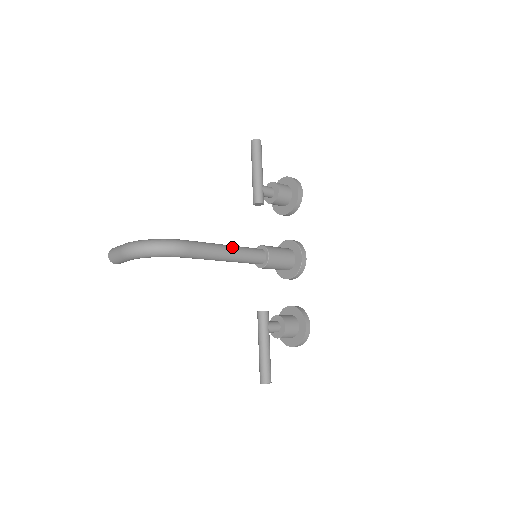
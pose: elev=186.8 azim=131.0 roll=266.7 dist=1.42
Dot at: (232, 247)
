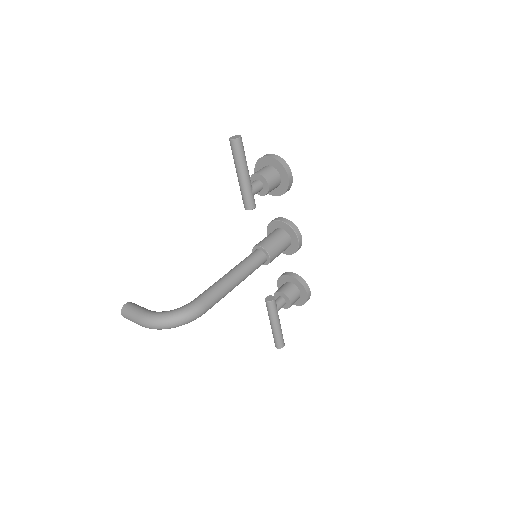
Dot at: (238, 274)
